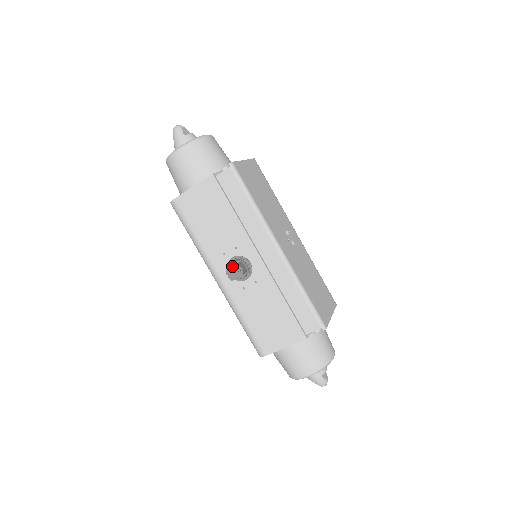
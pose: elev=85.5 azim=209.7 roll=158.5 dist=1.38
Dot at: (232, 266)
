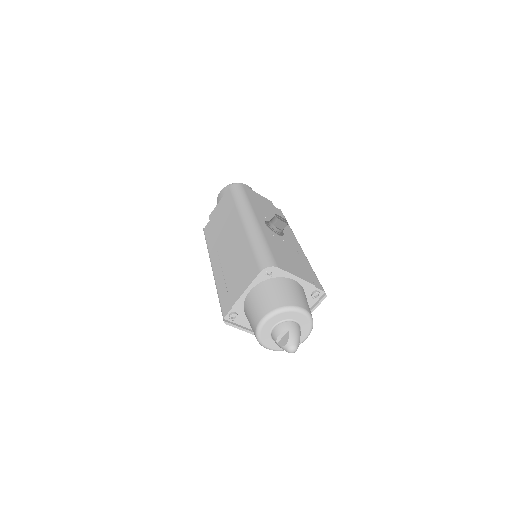
Dot at: occluded
